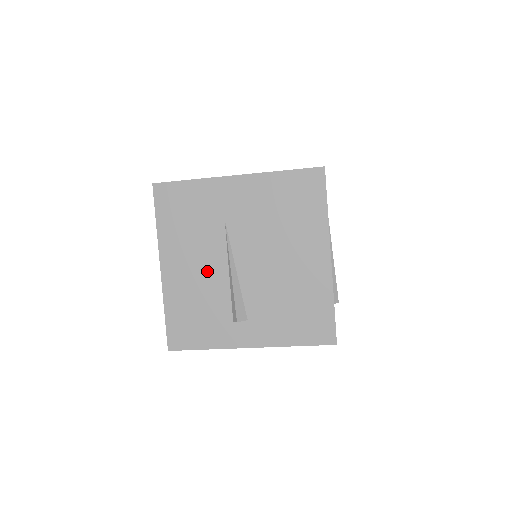
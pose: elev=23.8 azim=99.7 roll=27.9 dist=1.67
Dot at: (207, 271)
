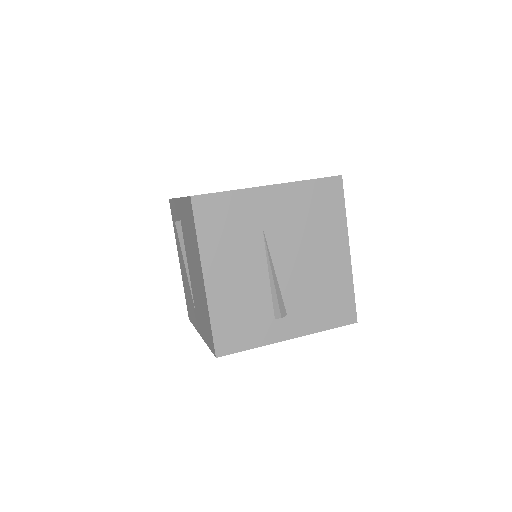
Dot at: (249, 276)
